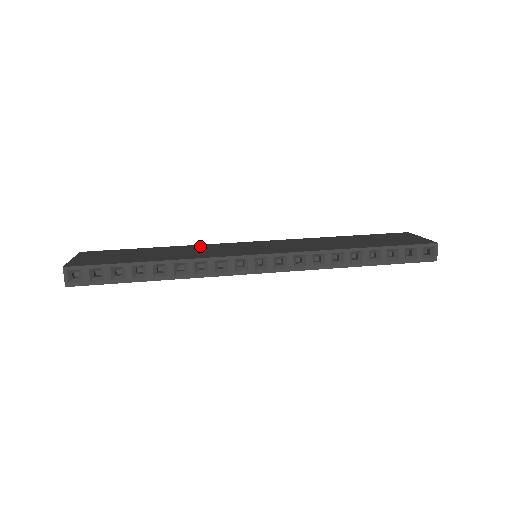
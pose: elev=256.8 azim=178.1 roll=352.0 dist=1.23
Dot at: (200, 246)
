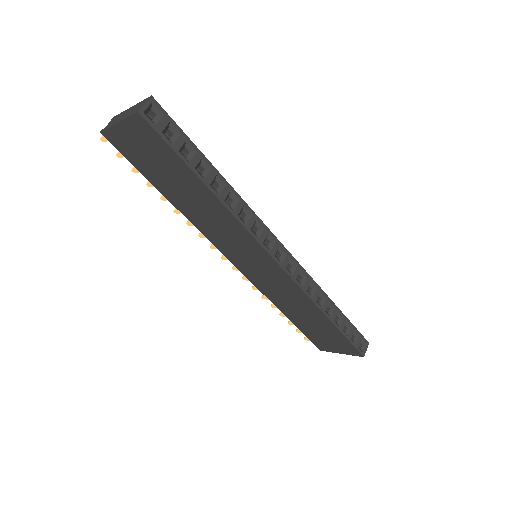
Dot at: occluded
